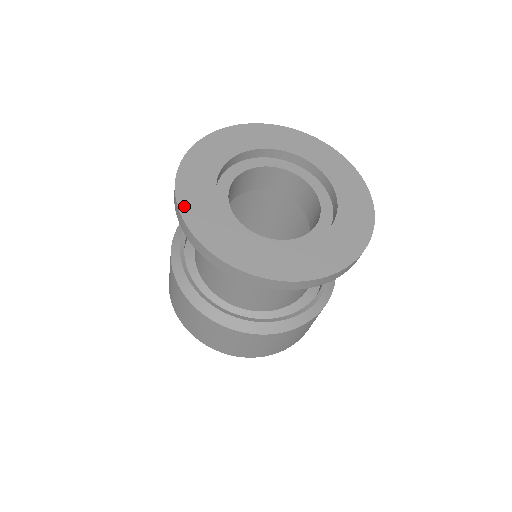
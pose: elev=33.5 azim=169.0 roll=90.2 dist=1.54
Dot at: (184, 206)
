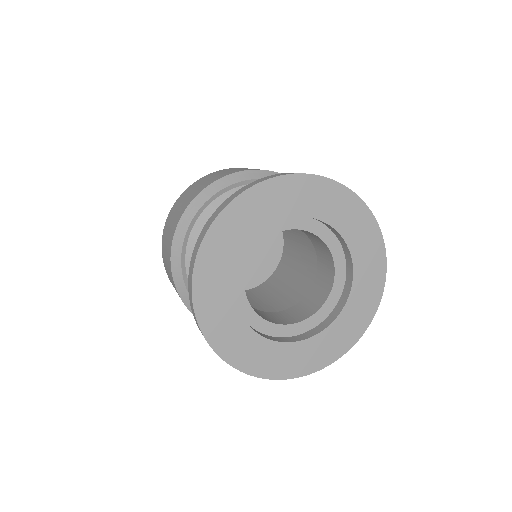
Dot at: (198, 291)
